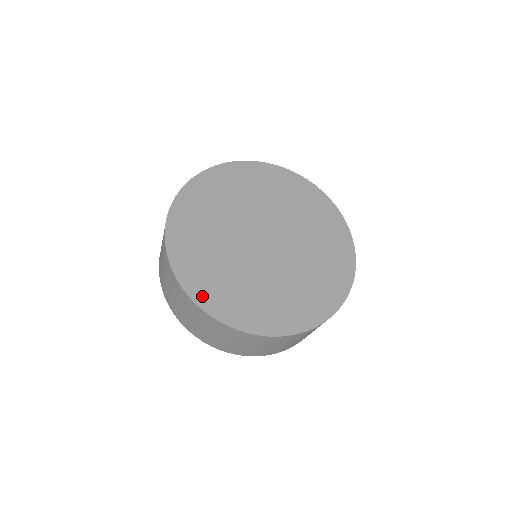
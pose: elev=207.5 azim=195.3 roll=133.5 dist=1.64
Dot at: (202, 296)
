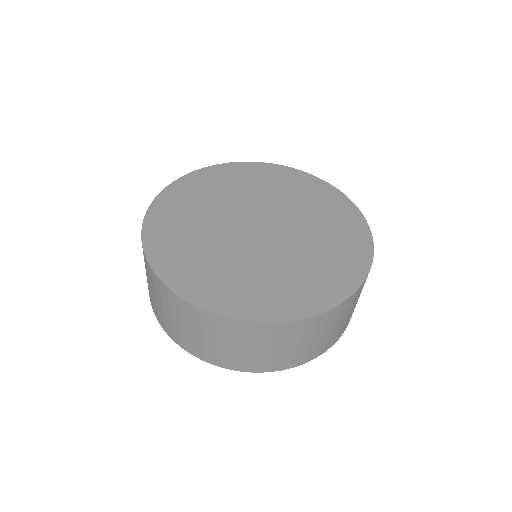
Dot at: (244, 310)
